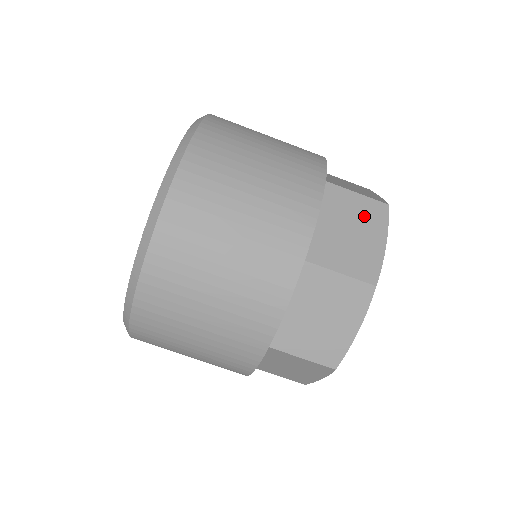
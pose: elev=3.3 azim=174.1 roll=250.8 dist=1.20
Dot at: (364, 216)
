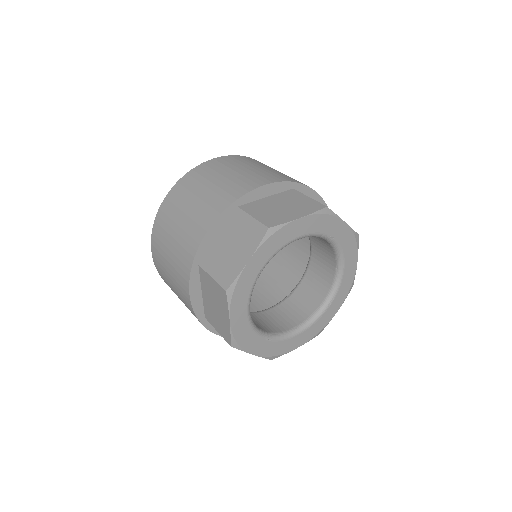
Dot at: (247, 236)
